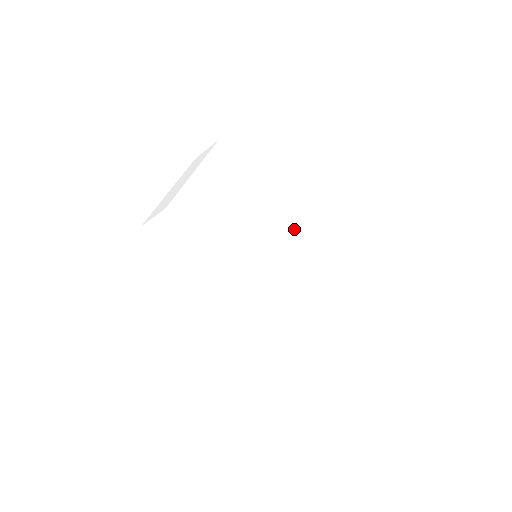
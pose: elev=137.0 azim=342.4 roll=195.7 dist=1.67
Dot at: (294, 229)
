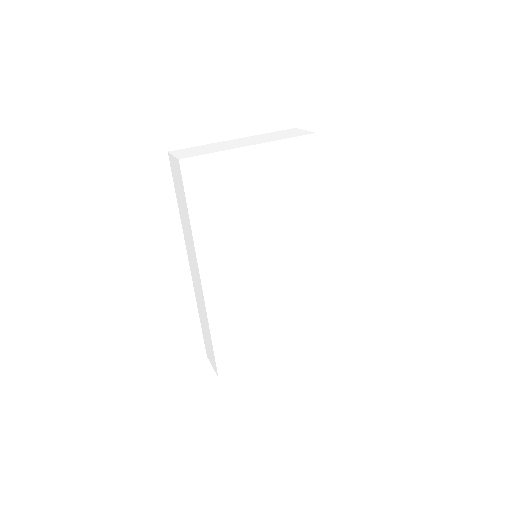
Dot at: (318, 266)
